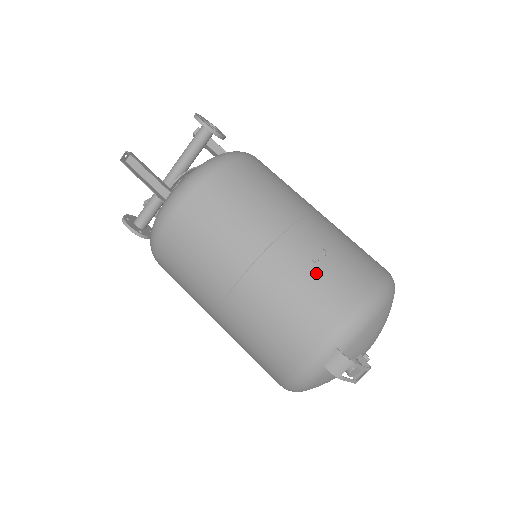
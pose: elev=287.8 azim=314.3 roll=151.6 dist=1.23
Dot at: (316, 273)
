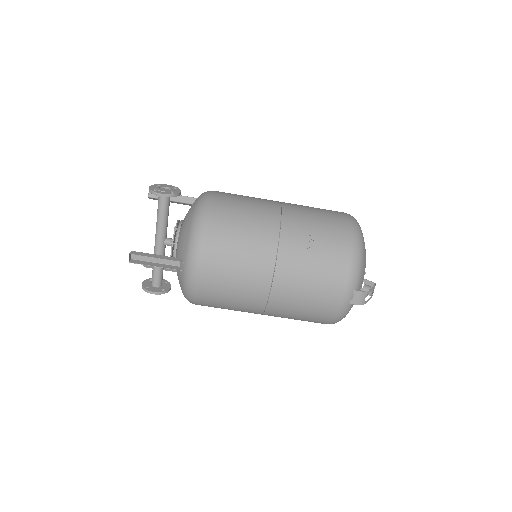
Dot at: (315, 255)
